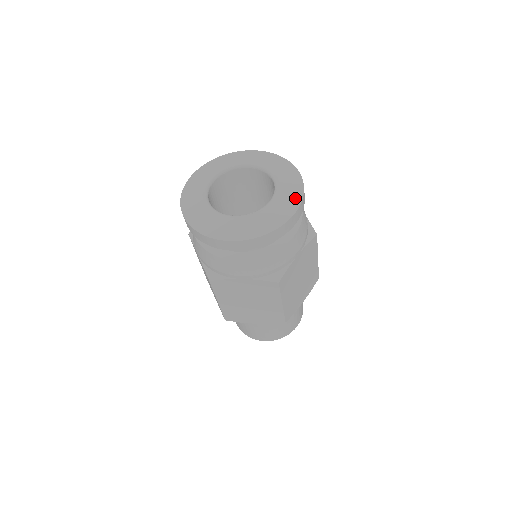
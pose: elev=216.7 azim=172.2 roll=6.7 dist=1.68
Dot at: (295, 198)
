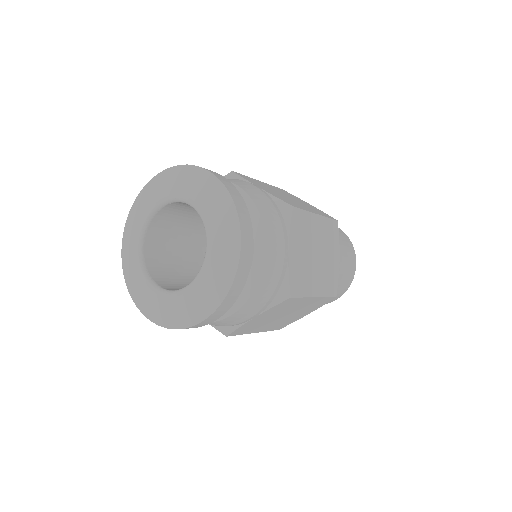
Dot at: (214, 297)
